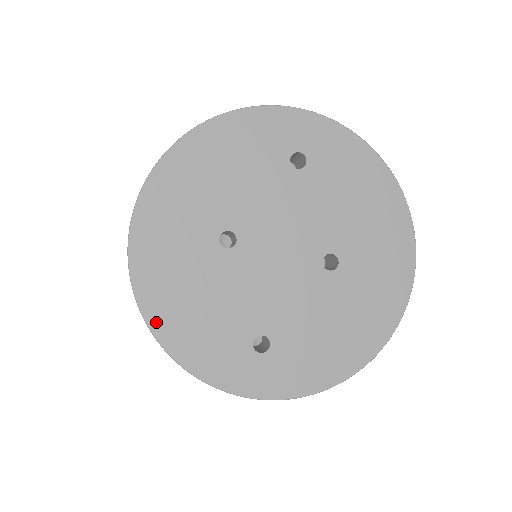
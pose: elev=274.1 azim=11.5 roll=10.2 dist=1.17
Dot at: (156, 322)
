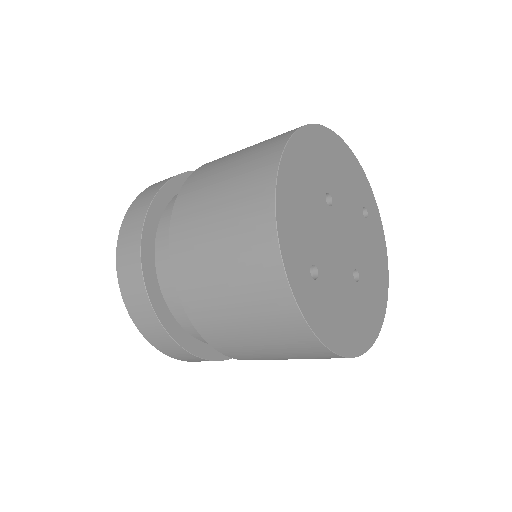
Dot at: (282, 183)
